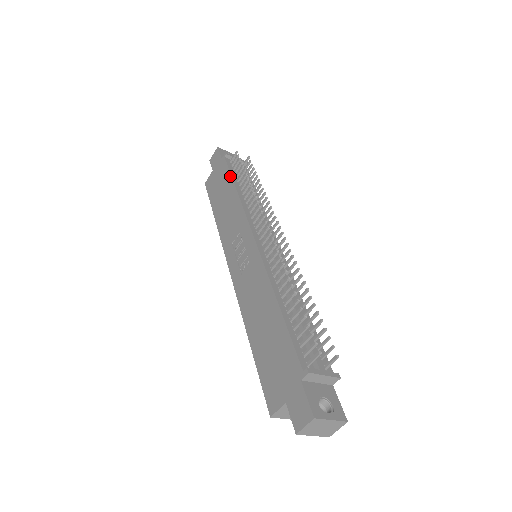
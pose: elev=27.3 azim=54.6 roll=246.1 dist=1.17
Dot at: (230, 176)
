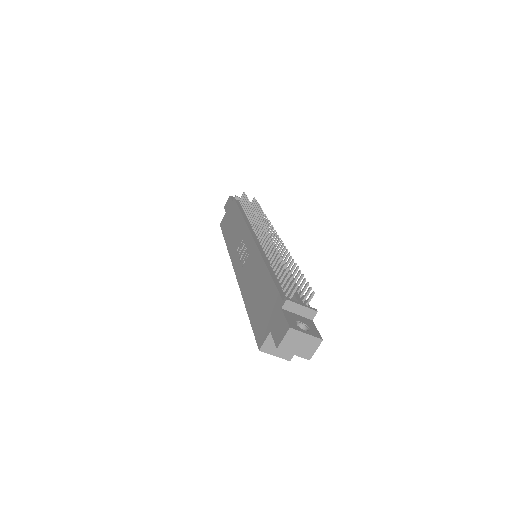
Dot at: (238, 208)
